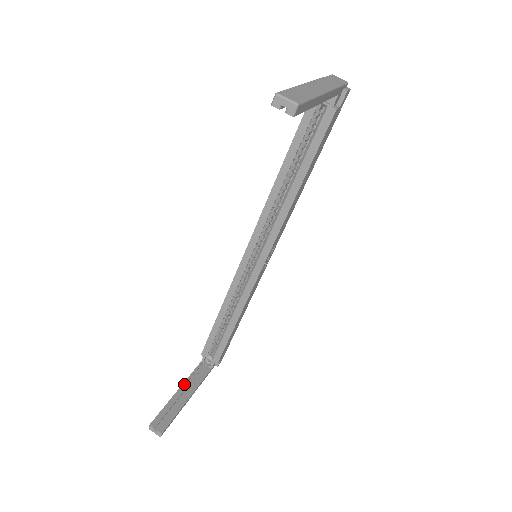
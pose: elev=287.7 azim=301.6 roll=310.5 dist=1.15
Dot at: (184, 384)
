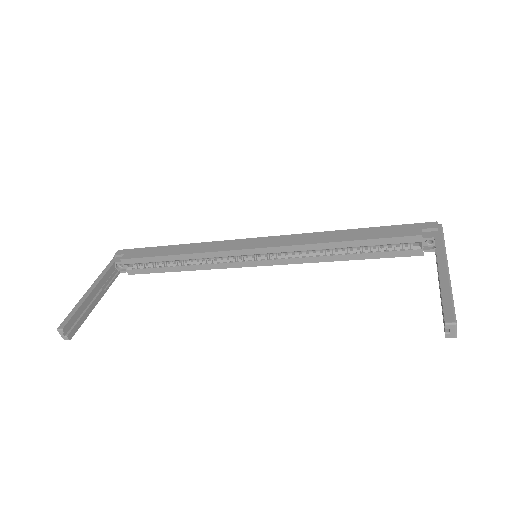
Dot at: (97, 287)
